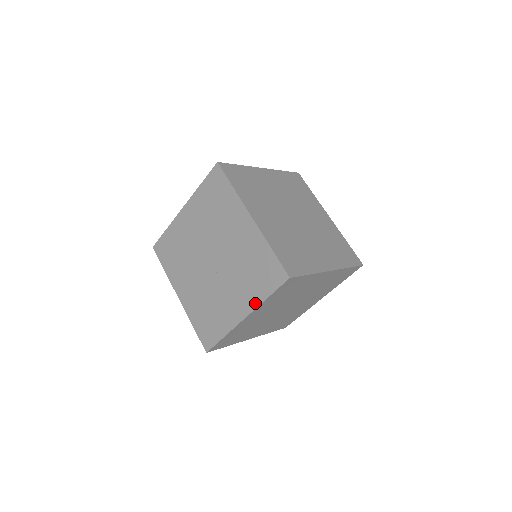
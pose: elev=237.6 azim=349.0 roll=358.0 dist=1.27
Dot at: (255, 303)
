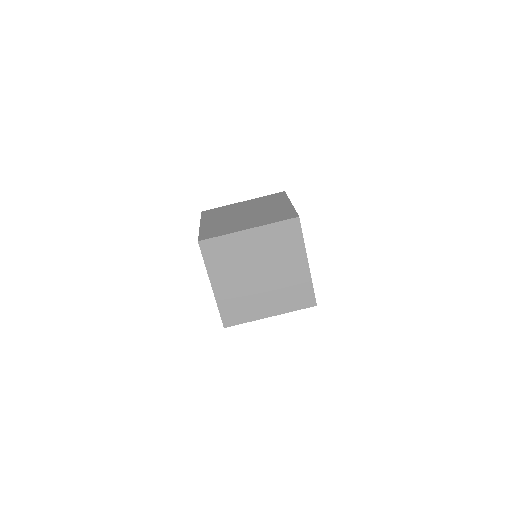
Dot at: (207, 272)
